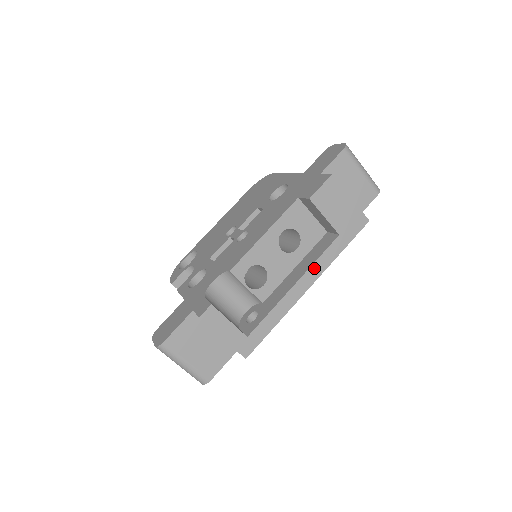
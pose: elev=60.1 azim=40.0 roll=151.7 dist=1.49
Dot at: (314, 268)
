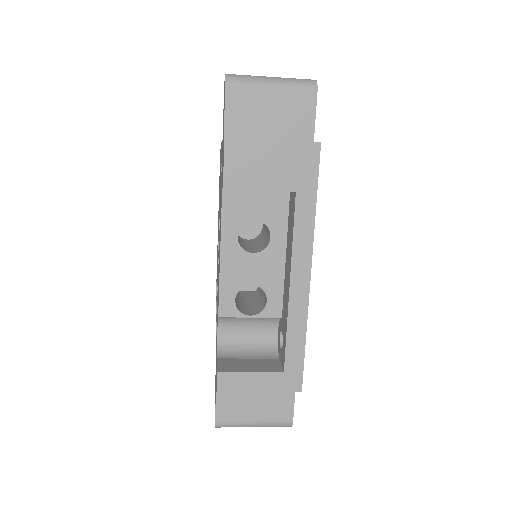
Dot at: (297, 252)
